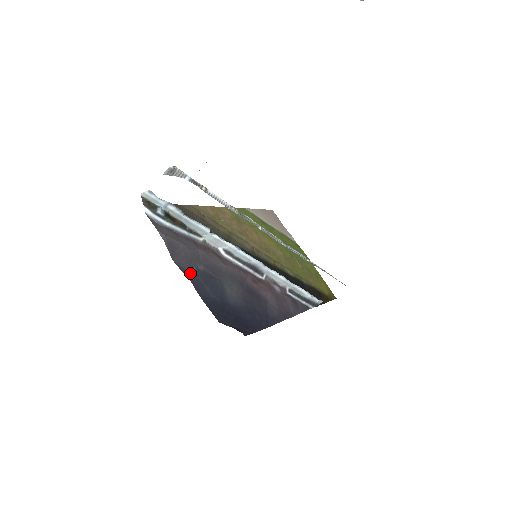
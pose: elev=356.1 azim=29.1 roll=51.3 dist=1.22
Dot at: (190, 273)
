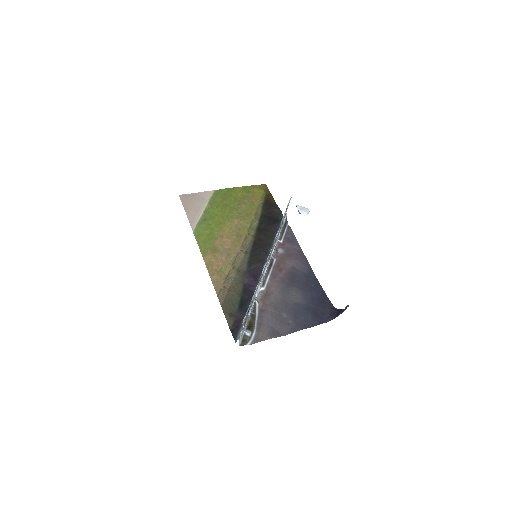
Dot at: (293, 327)
